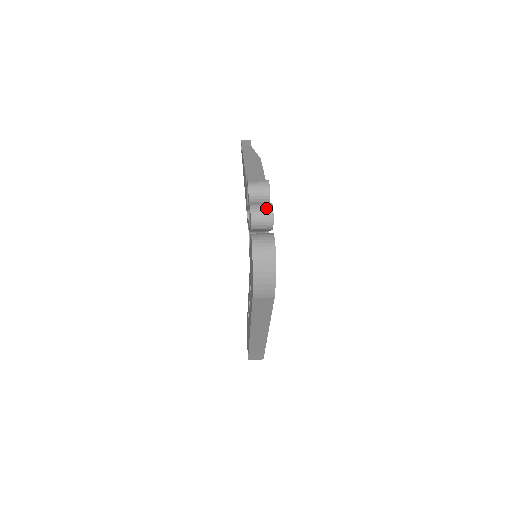
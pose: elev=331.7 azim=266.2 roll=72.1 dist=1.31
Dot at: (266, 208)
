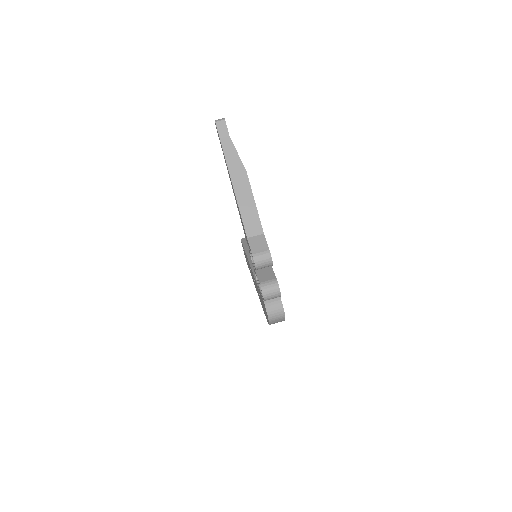
Dot at: (275, 292)
